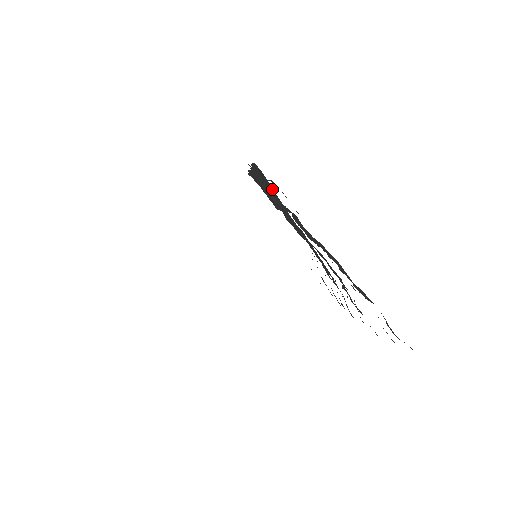
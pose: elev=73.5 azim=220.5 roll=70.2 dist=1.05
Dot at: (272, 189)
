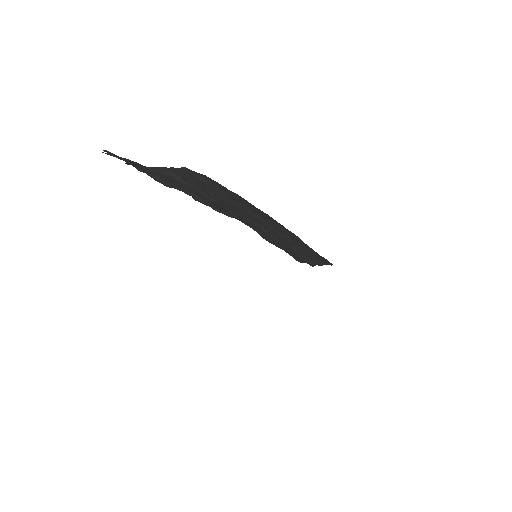
Dot at: (210, 182)
